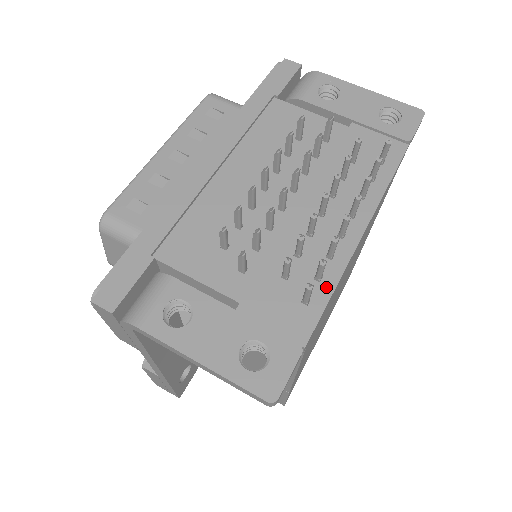
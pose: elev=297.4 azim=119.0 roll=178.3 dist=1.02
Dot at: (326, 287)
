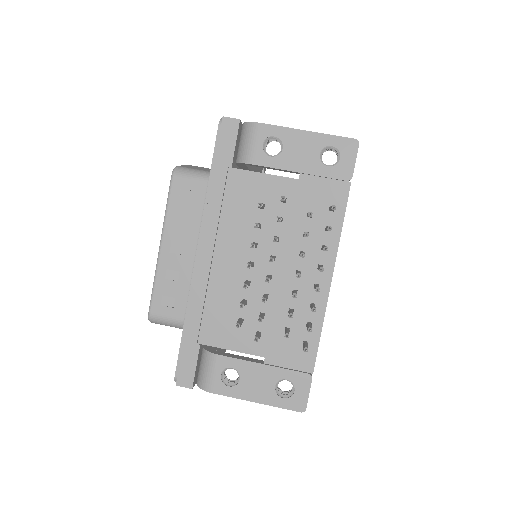
Dot at: (316, 330)
